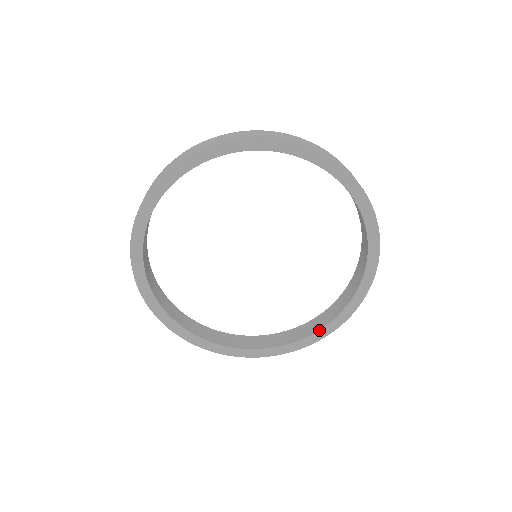
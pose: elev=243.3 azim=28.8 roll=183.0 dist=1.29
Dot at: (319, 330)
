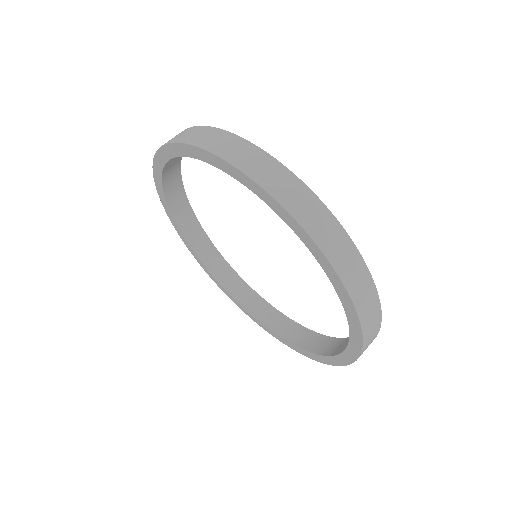
Dot at: (347, 346)
